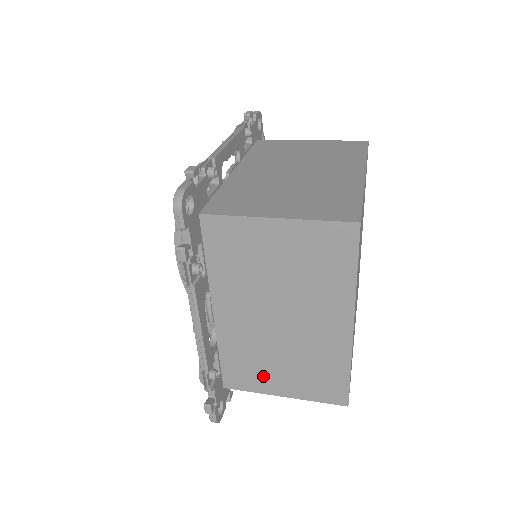
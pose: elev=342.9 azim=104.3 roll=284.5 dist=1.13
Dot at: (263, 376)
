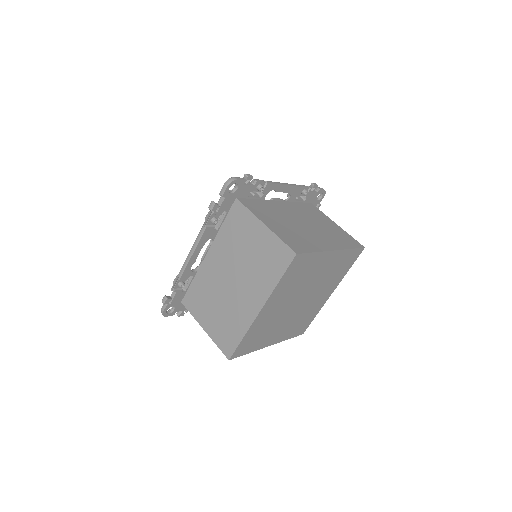
Dot at: (203, 309)
